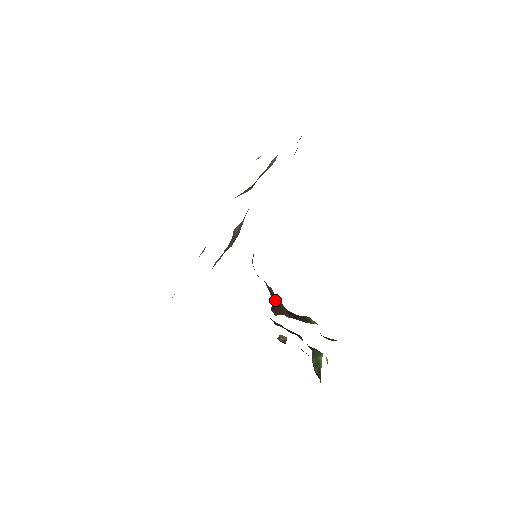
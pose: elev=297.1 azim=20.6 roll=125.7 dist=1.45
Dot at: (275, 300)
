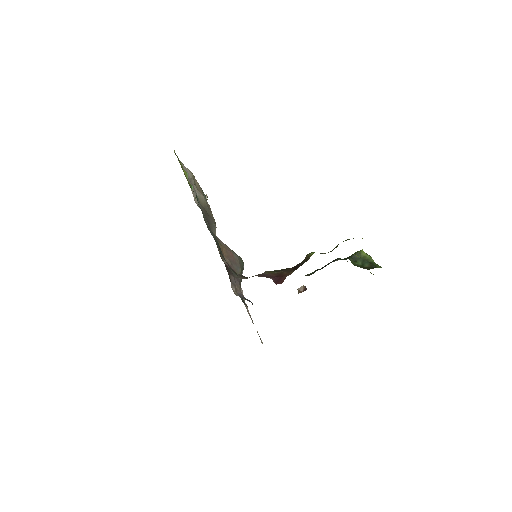
Dot at: (274, 275)
